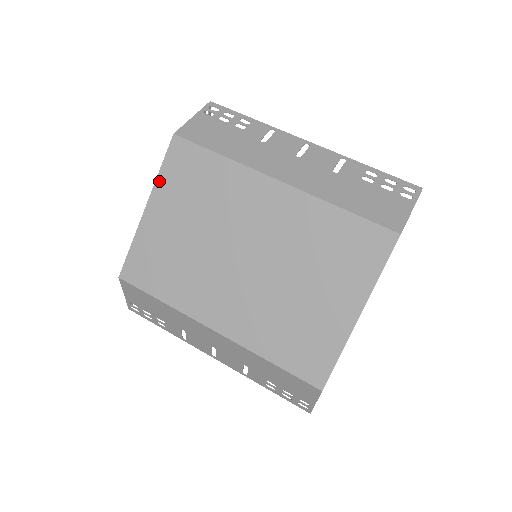
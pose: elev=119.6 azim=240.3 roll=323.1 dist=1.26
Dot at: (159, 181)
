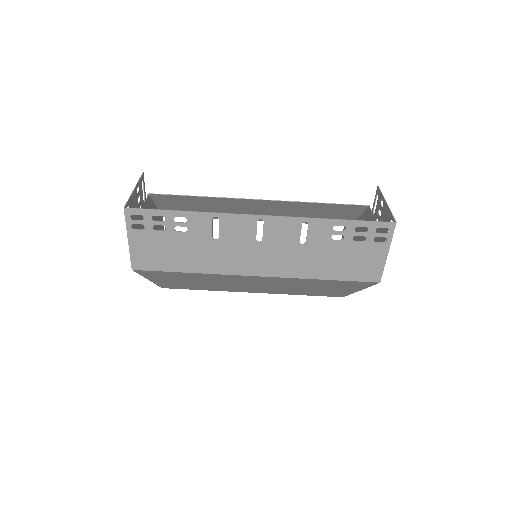
Dot at: (147, 277)
